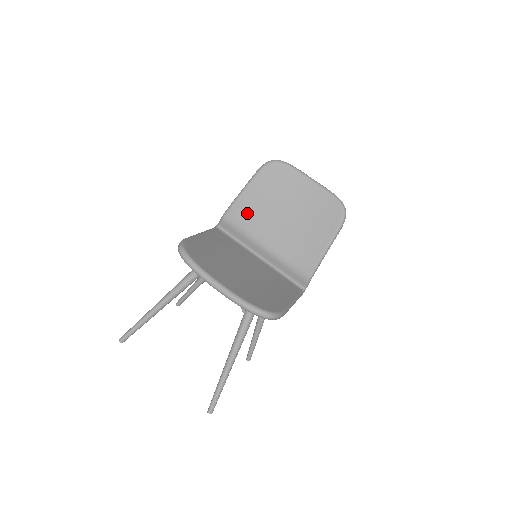
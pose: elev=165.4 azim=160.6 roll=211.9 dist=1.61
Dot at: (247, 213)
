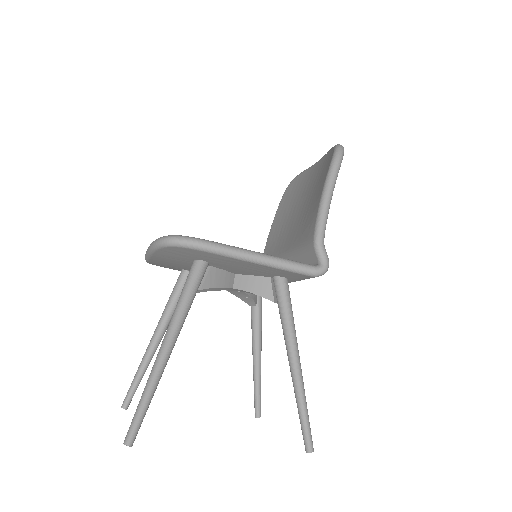
Dot at: (274, 240)
